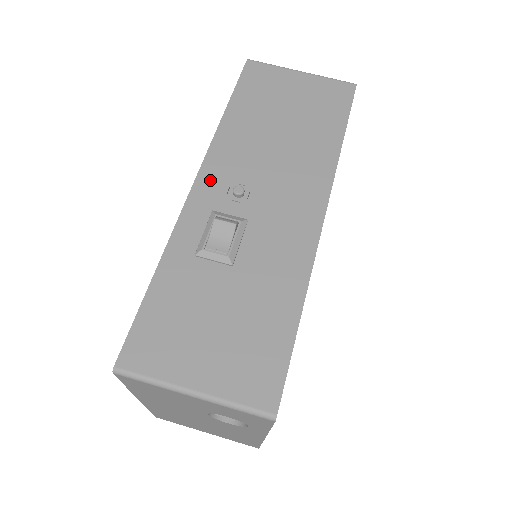
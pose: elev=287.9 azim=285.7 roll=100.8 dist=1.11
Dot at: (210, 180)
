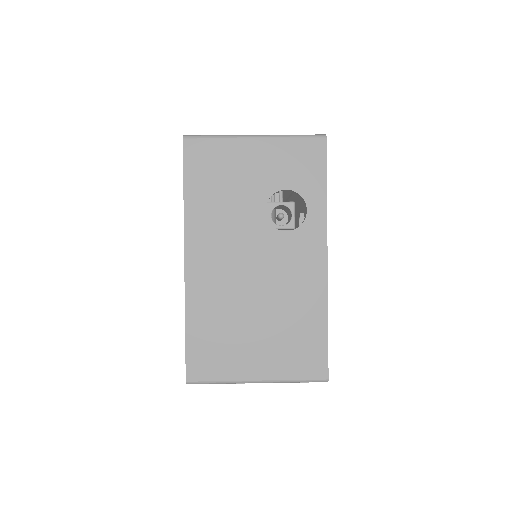
Dot at: occluded
